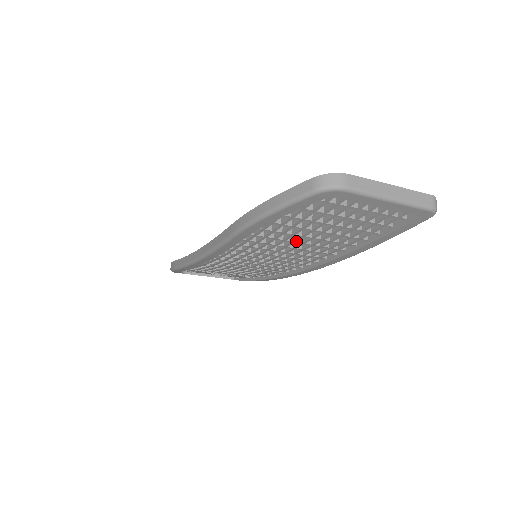
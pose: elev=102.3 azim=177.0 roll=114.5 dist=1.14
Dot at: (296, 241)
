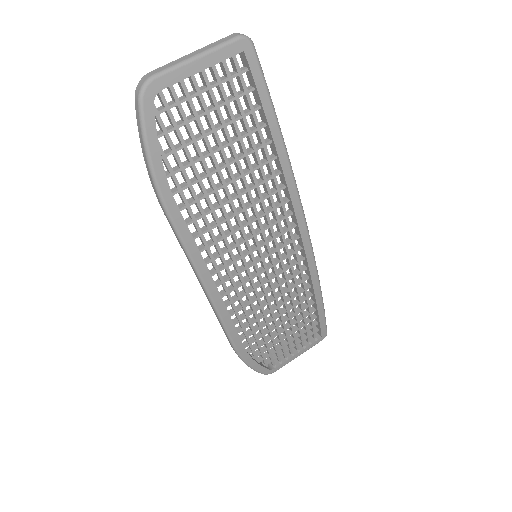
Dot at: (224, 182)
